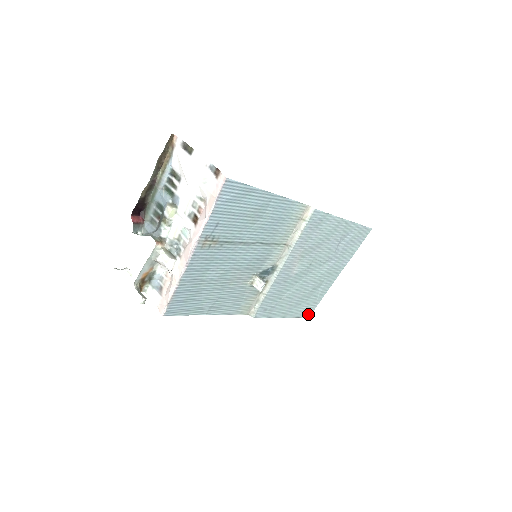
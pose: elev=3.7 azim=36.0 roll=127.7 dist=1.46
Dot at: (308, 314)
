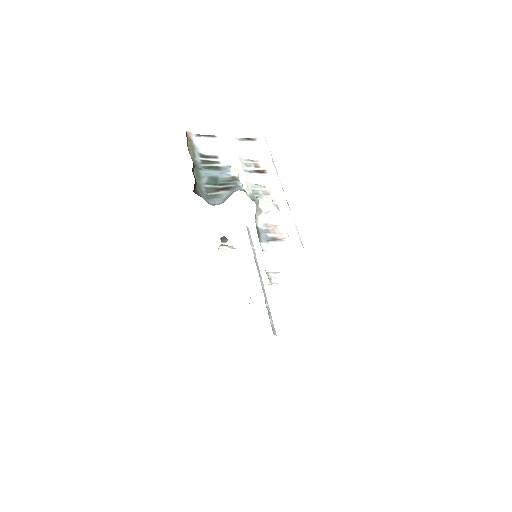
Dot at: occluded
